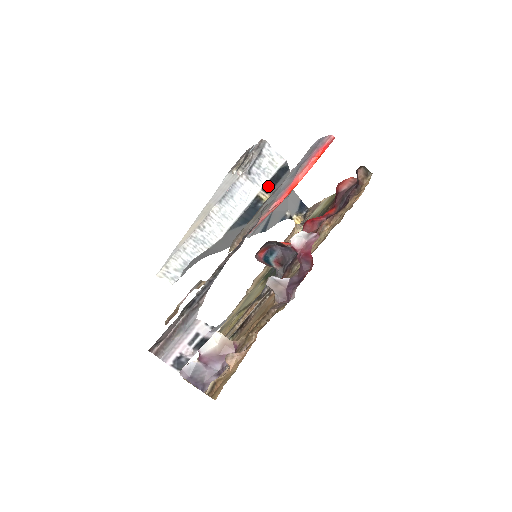
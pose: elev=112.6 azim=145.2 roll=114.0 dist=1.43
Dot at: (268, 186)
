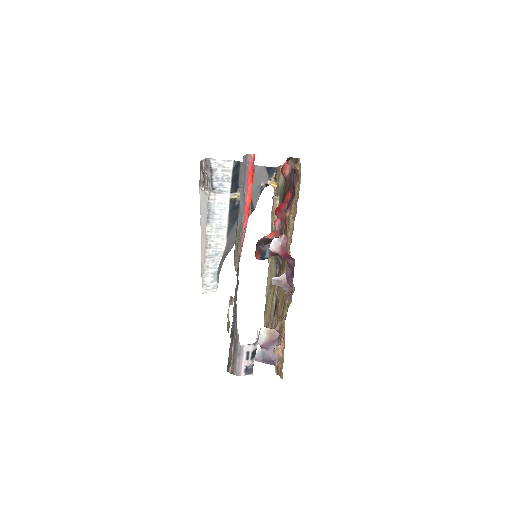
Dot at: (233, 187)
